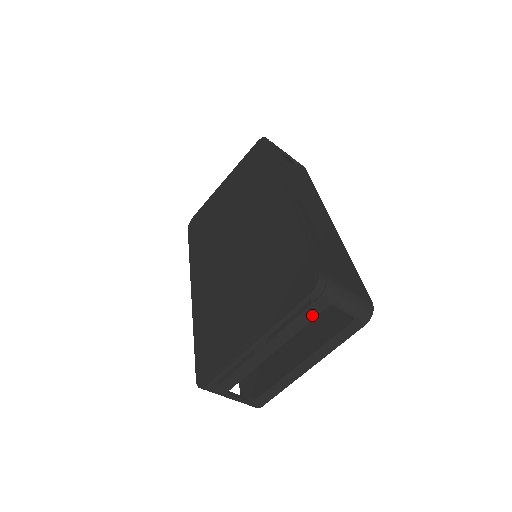
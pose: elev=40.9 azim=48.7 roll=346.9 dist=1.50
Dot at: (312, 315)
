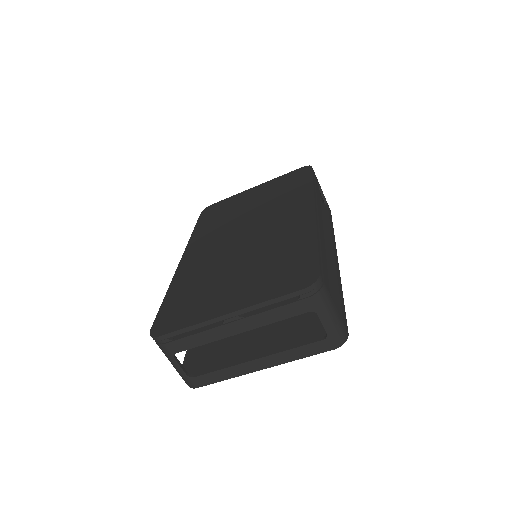
Dot at: (293, 312)
